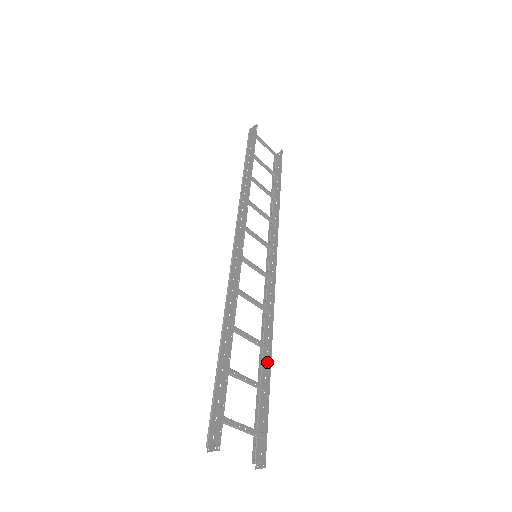
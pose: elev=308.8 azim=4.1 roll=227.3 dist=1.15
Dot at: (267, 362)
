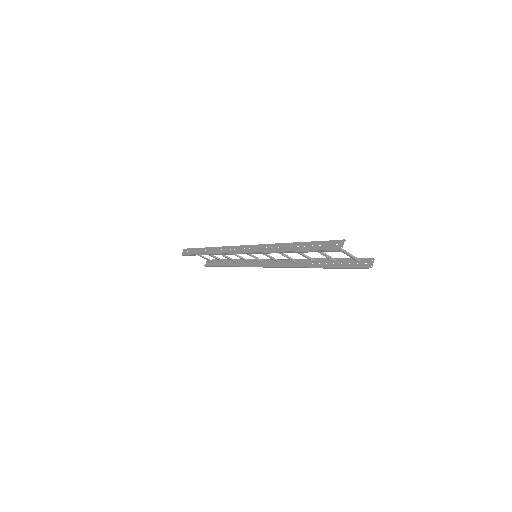
Dot at: (319, 262)
